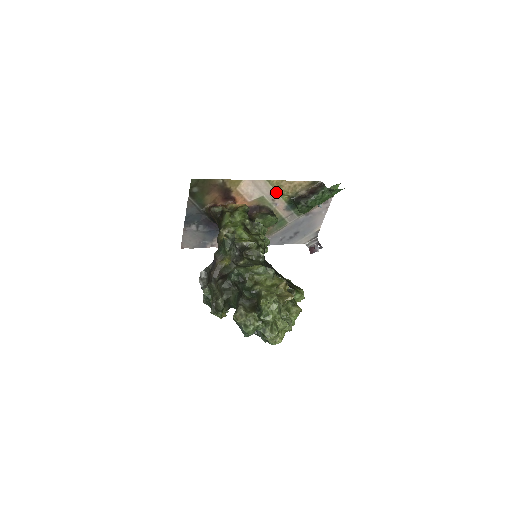
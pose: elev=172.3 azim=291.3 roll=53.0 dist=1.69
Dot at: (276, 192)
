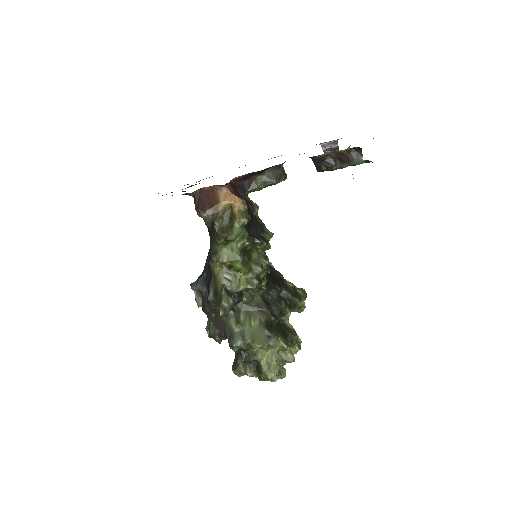
Dot at: occluded
